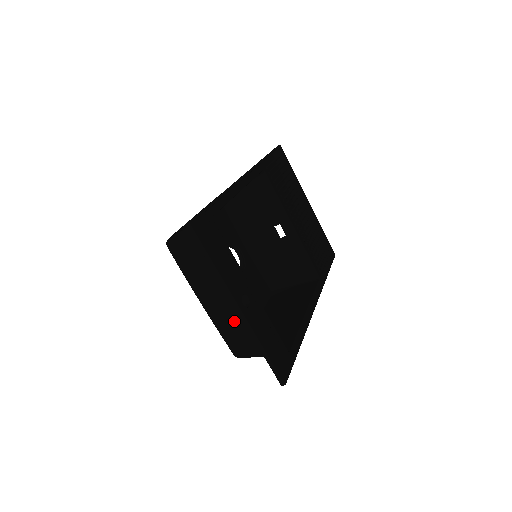
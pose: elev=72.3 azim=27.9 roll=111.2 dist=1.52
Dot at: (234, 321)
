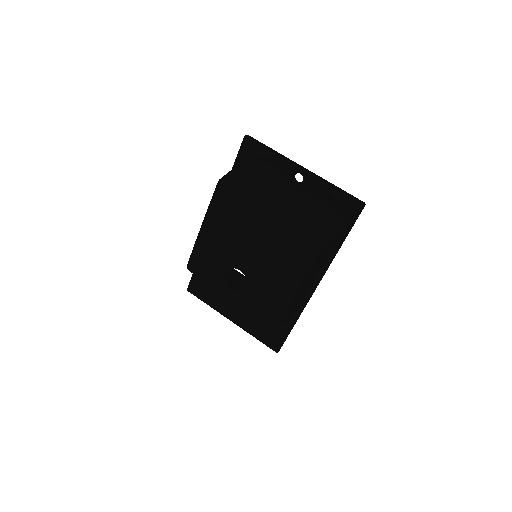
Dot at: (299, 212)
